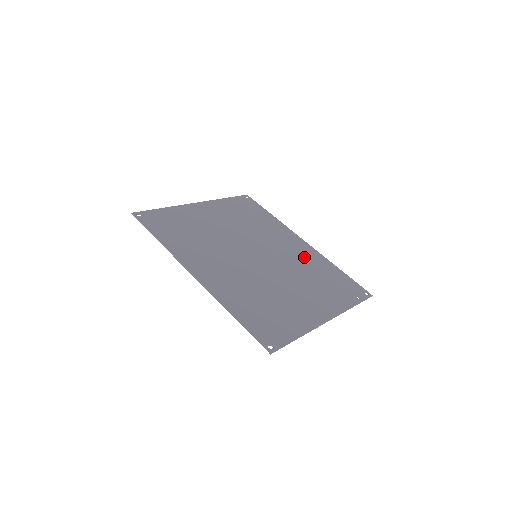
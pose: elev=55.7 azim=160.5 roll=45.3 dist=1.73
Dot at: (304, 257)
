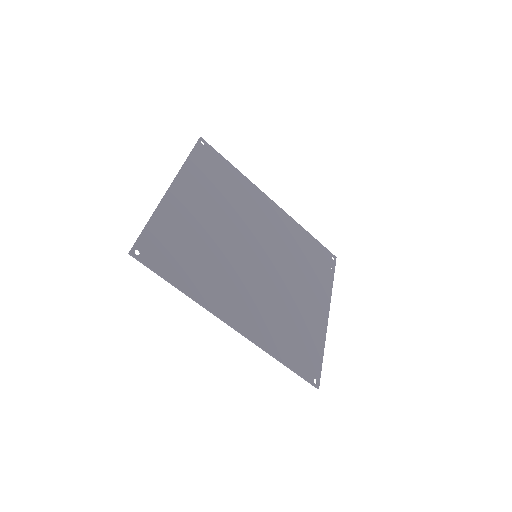
Dot at: (284, 232)
